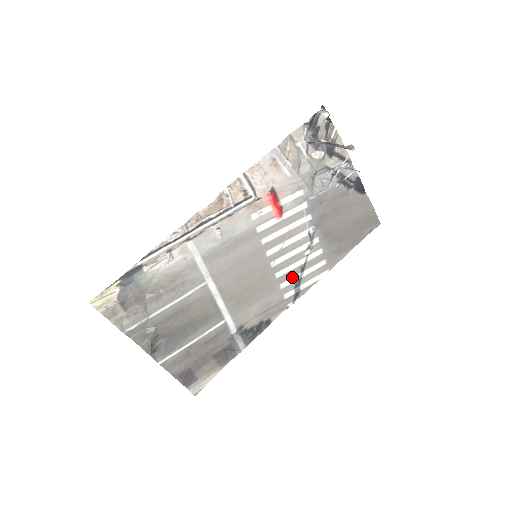
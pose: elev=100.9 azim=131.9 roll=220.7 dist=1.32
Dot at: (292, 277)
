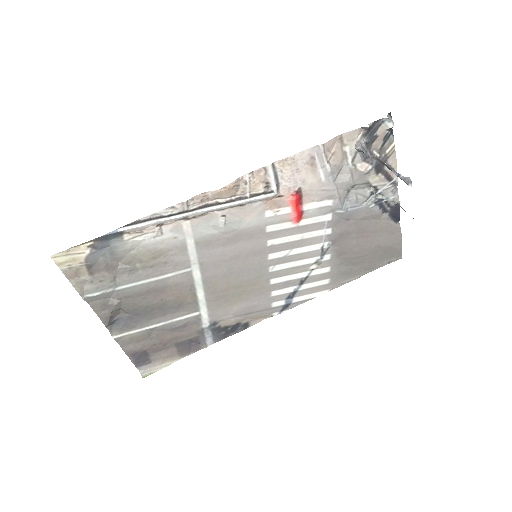
Dot at: (288, 287)
